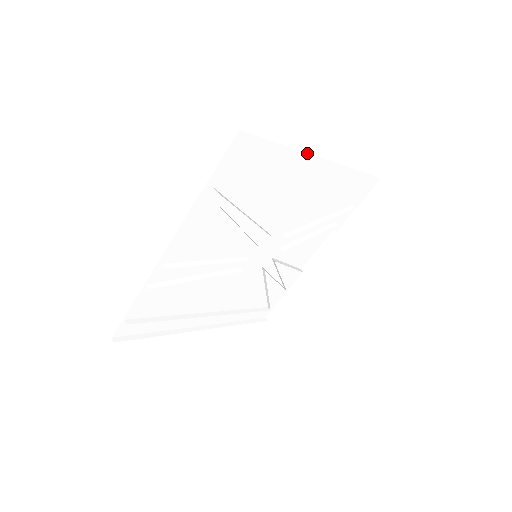
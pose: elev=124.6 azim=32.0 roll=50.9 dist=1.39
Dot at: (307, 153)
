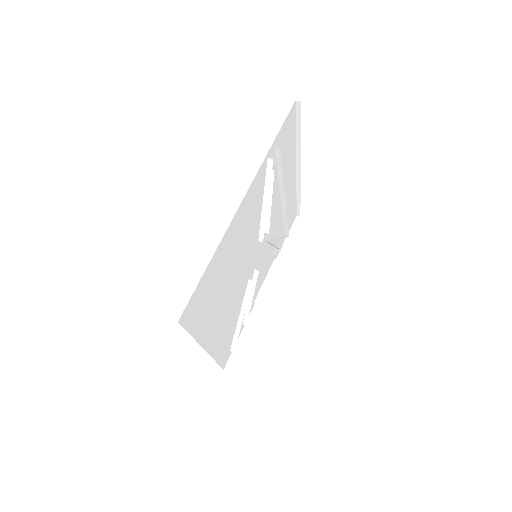
Dot at: (296, 155)
